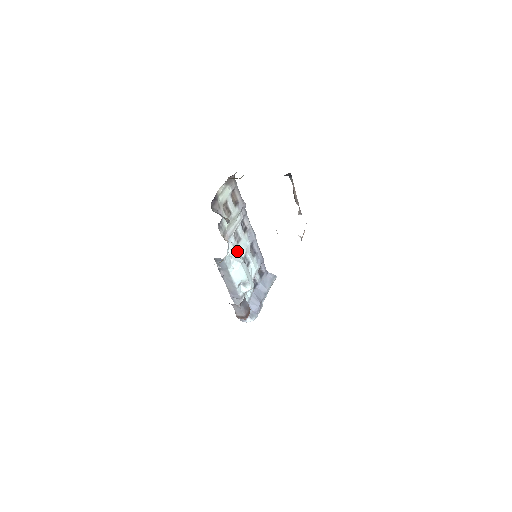
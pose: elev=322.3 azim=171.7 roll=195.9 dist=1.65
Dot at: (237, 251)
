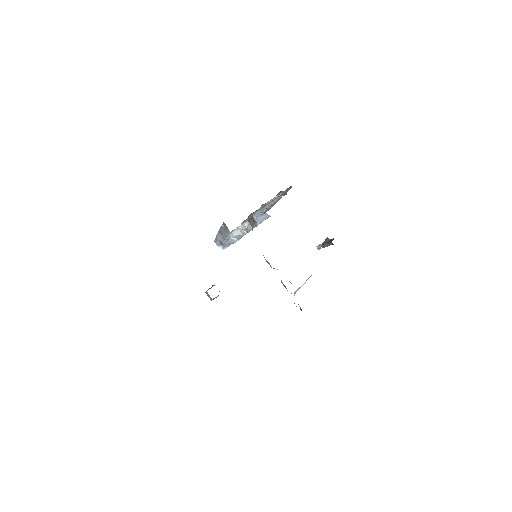
Dot at: (247, 228)
